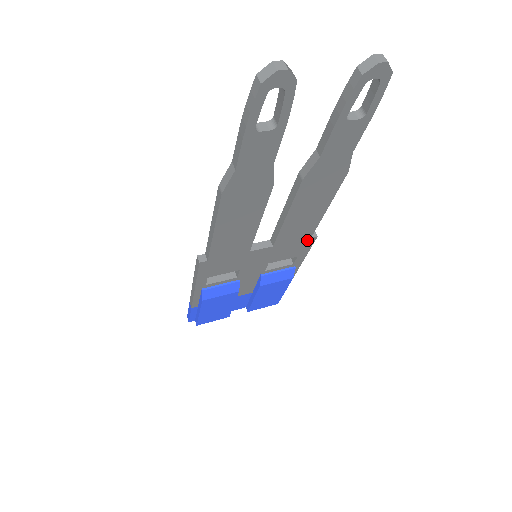
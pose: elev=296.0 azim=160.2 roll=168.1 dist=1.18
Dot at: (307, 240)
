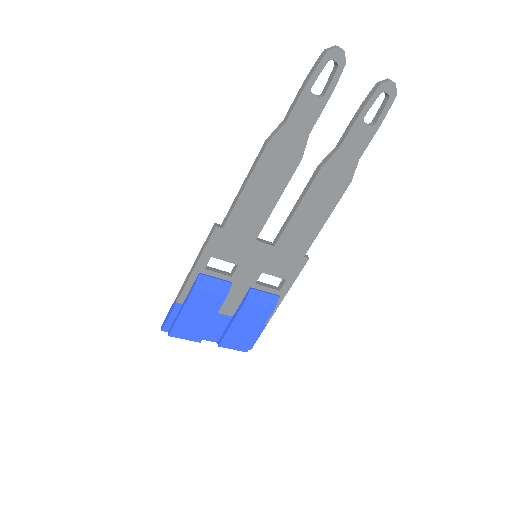
Dot at: (300, 258)
